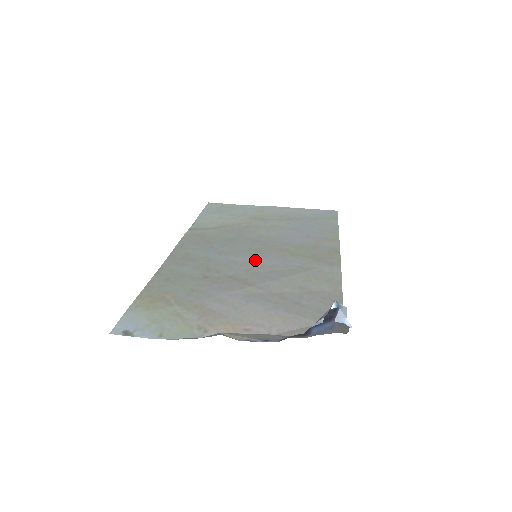
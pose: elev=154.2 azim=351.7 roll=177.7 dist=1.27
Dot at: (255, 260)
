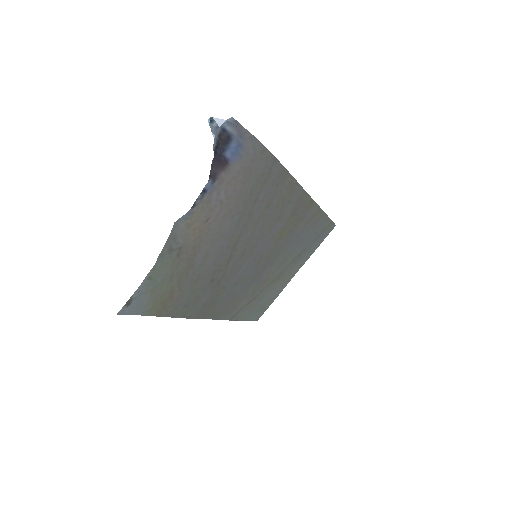
Dot at: (253, 255)
